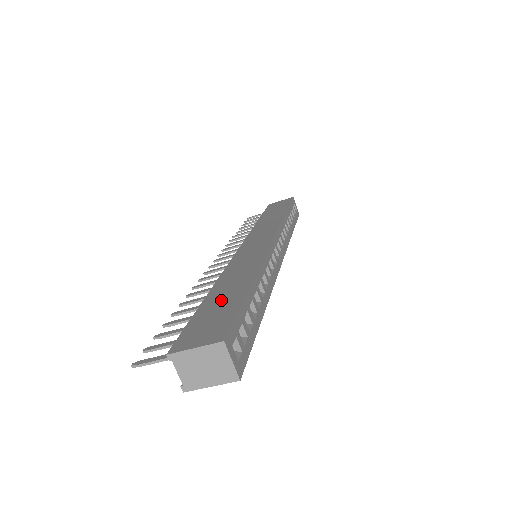
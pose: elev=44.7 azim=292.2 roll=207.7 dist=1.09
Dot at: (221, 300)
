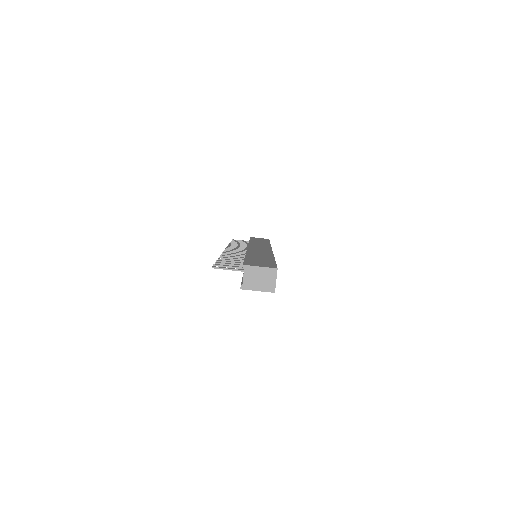
Dot at: (259, 259)
